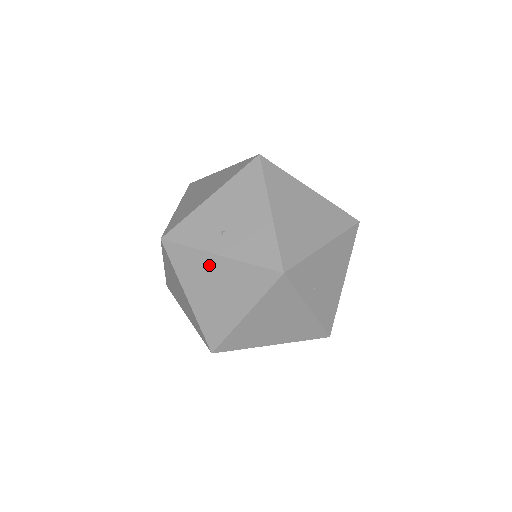
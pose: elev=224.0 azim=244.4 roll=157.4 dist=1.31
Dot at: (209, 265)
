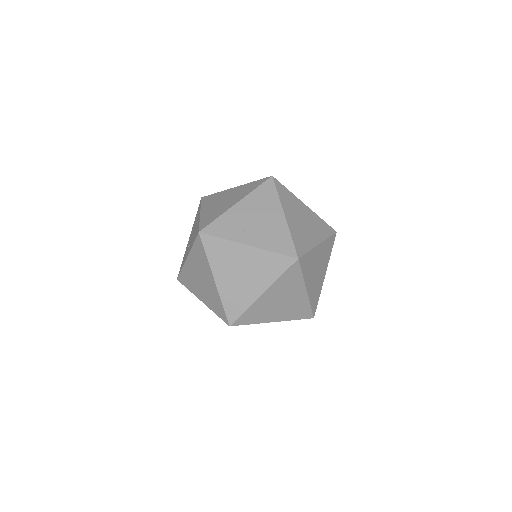
Dot at: (190, 269)
